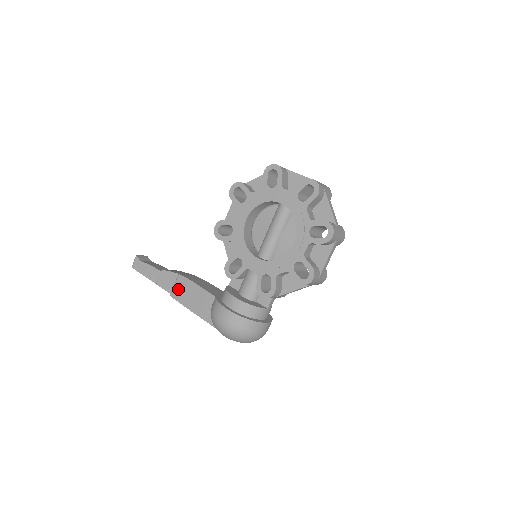
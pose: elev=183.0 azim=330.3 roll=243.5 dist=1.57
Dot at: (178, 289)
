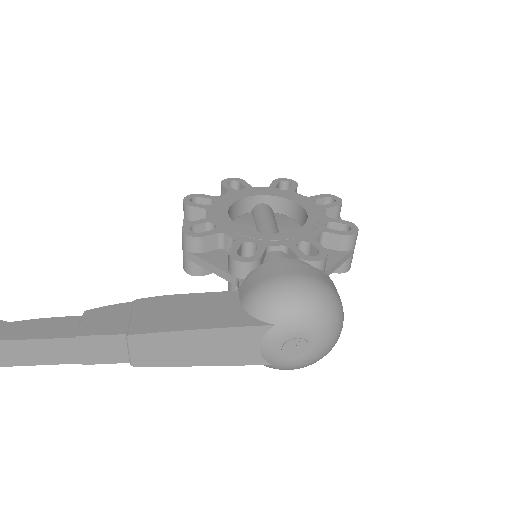
Dot at: (145, 316)
